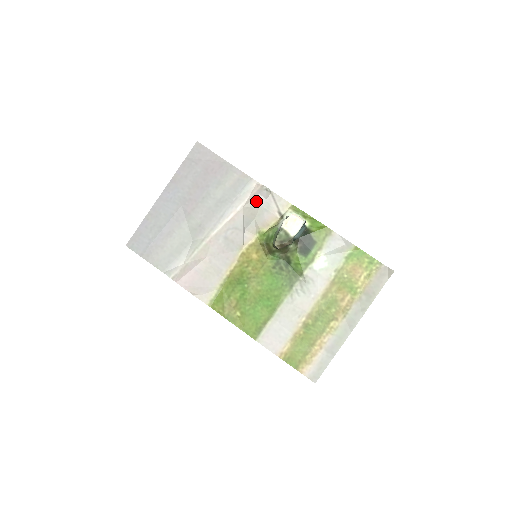
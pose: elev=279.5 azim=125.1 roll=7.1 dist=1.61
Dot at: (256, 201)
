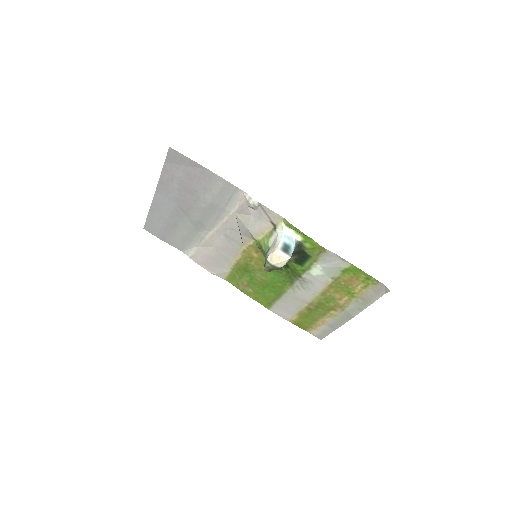
Dot at: (246, 211)
